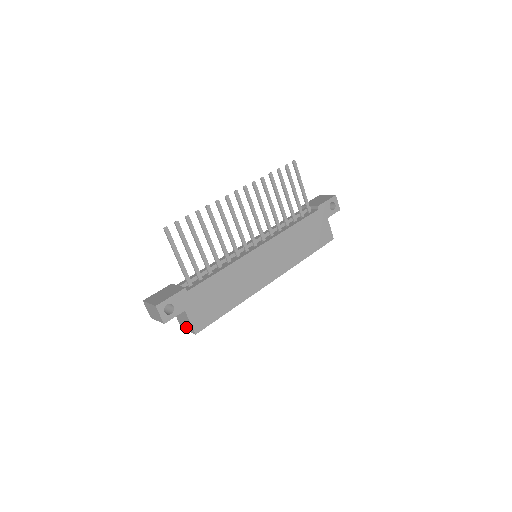
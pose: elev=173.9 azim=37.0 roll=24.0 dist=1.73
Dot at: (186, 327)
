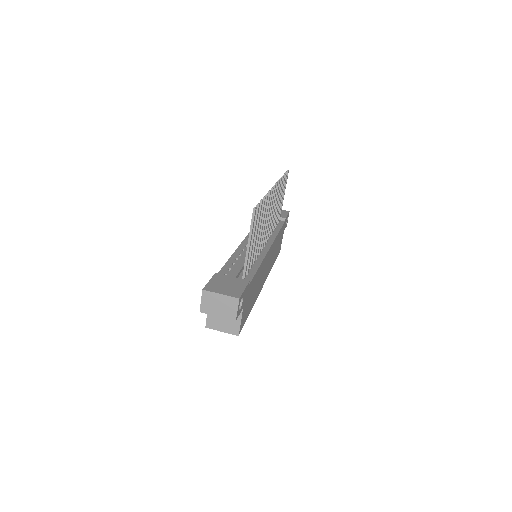
Dot at: (222, 326)
